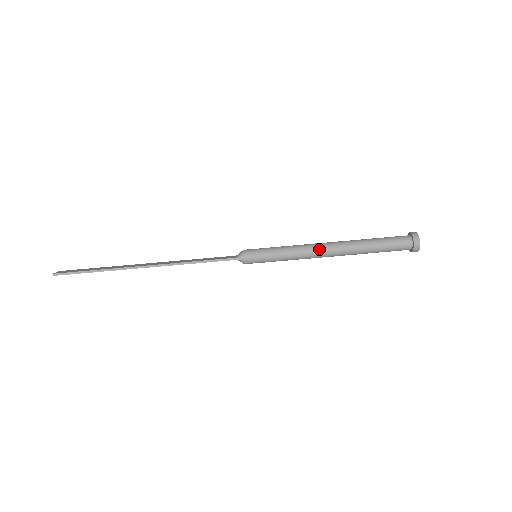
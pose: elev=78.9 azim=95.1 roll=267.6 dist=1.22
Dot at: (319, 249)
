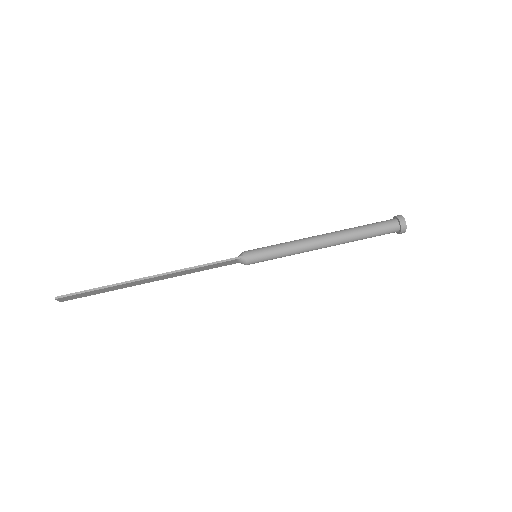
Dot at: (314, 239)
